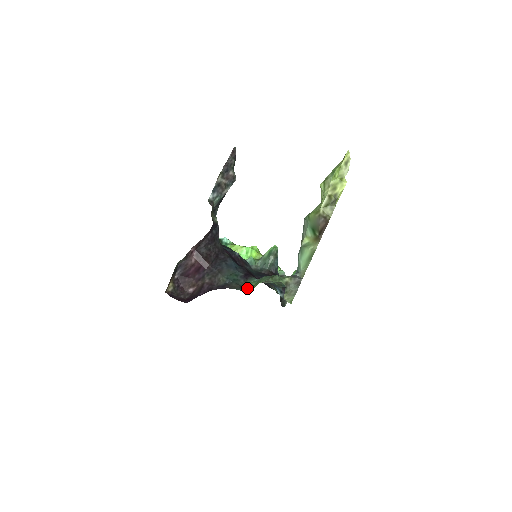
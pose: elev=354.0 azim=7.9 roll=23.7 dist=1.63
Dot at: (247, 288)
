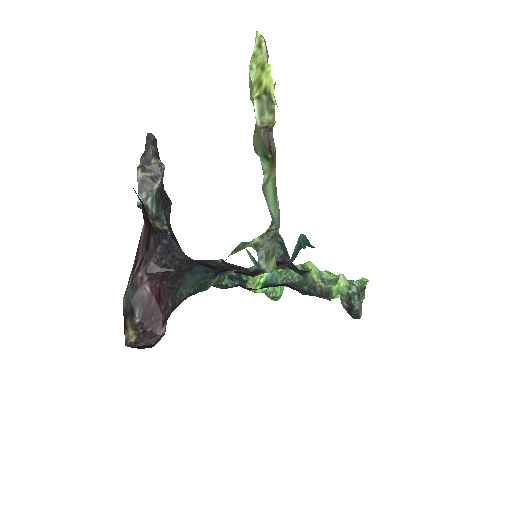
Dot at: (211, 283)
